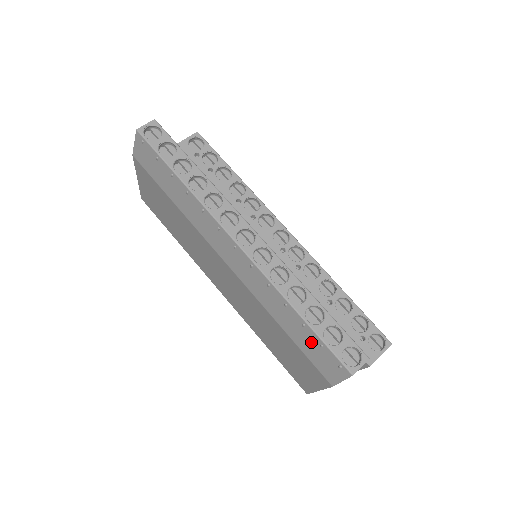
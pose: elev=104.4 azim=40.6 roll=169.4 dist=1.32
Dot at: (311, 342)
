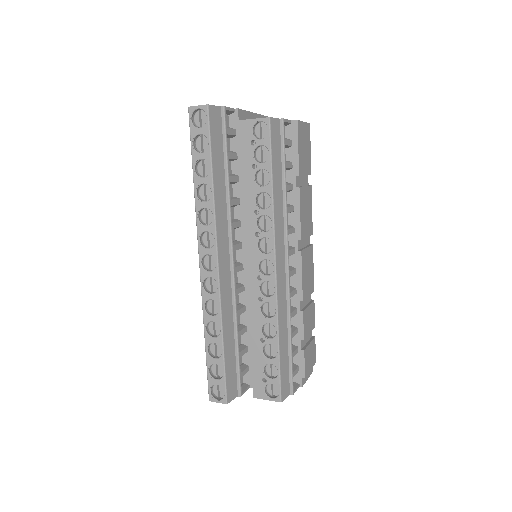
Dot at: occluded
